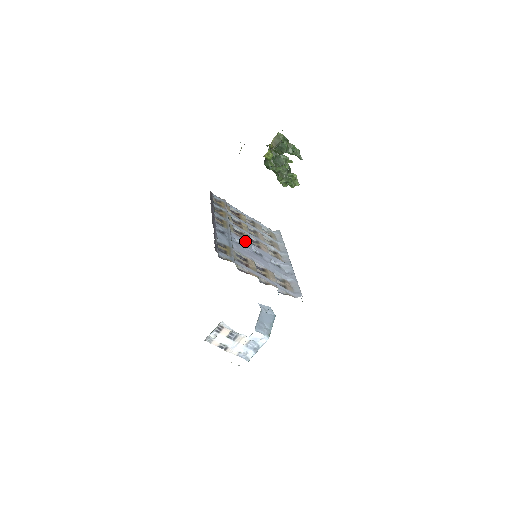
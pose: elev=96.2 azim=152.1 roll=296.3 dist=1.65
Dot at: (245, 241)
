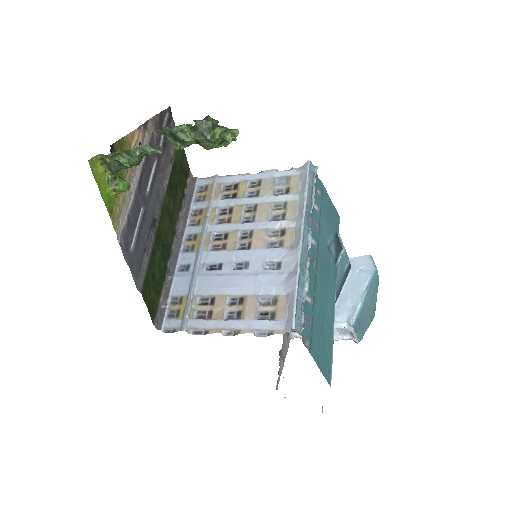
Dot at: (225, 253)
